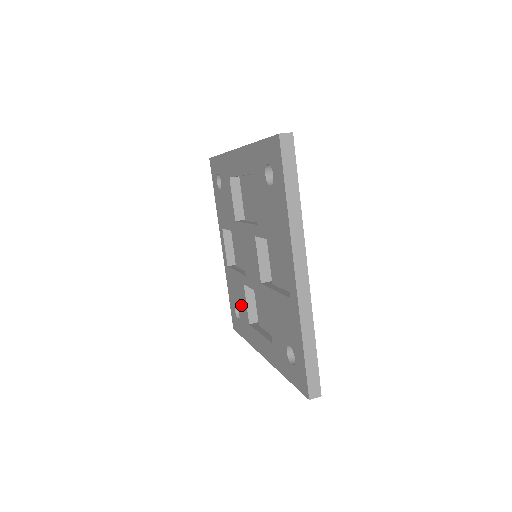
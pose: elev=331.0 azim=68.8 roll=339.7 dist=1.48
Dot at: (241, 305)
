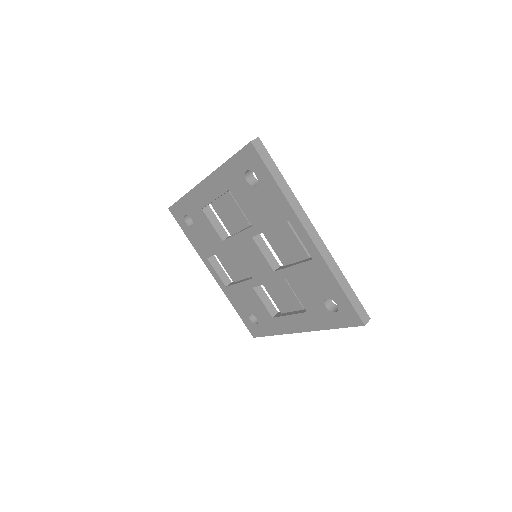
Dot at: (256, 308)
